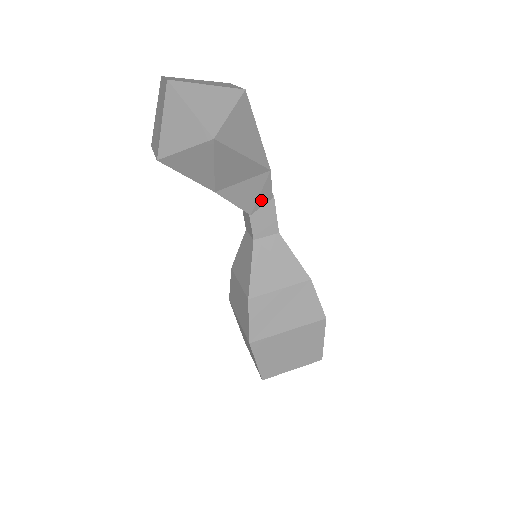
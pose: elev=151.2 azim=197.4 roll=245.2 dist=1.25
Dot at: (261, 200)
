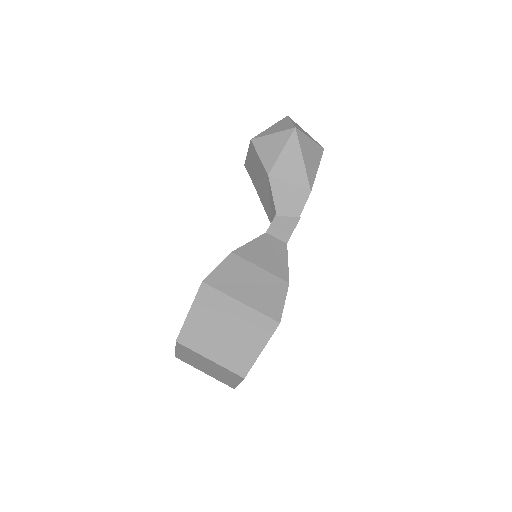
Dot at: (291, 210)
